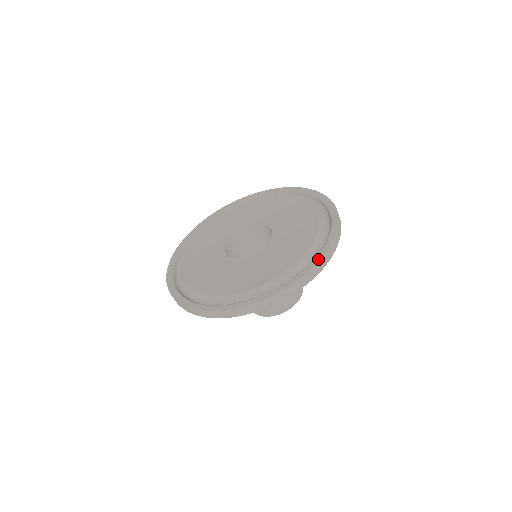
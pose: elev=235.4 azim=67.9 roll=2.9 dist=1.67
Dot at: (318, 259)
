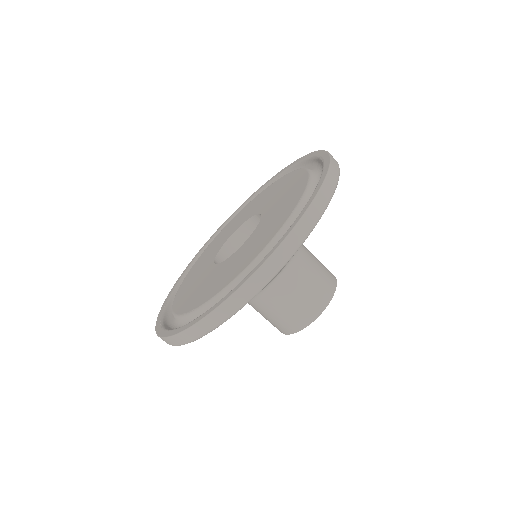
Dot at: (327, 157)
